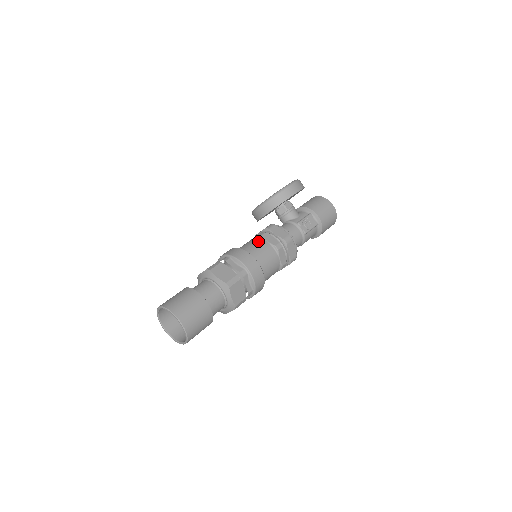
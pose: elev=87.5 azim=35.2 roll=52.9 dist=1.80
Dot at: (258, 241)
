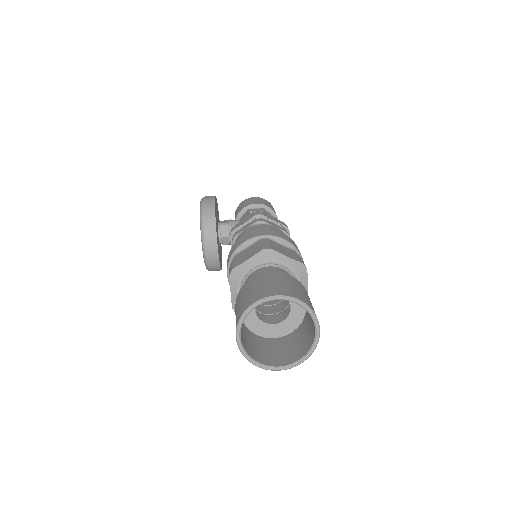
Dot at: (239, 237)
